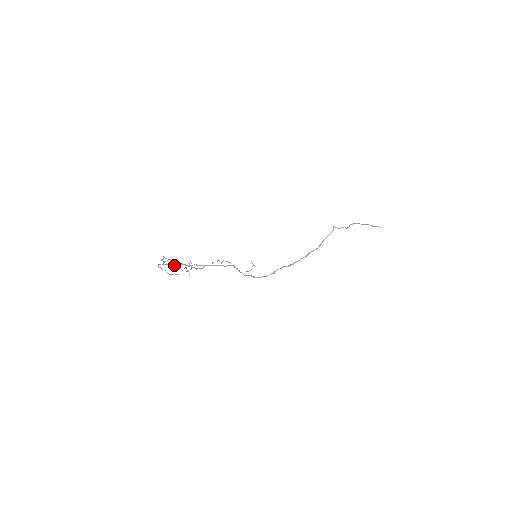
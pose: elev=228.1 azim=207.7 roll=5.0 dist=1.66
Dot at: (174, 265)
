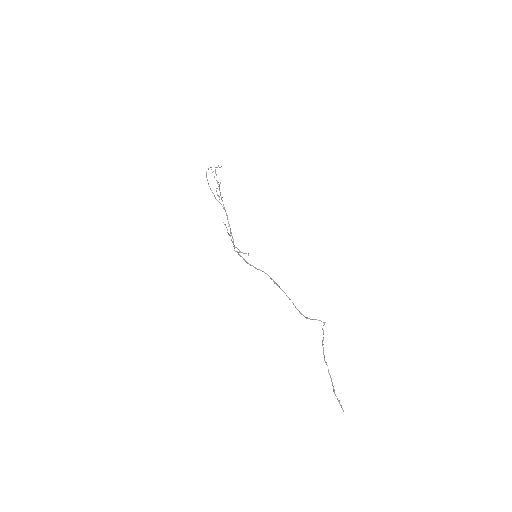
Dot at: occluded
